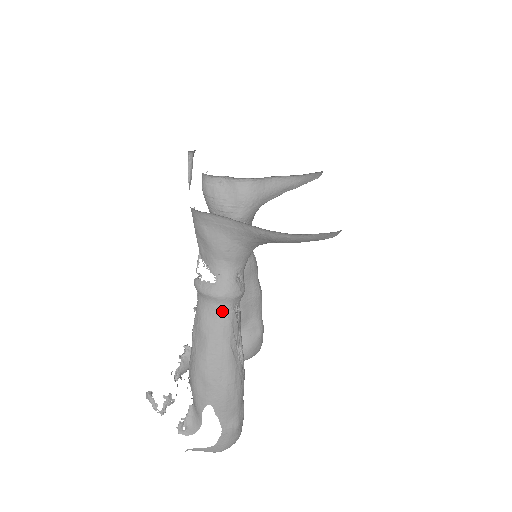
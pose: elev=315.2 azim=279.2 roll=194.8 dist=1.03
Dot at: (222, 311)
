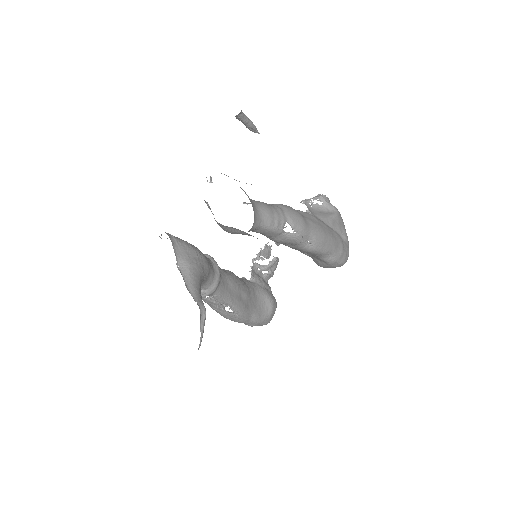
Dot at: occluded
